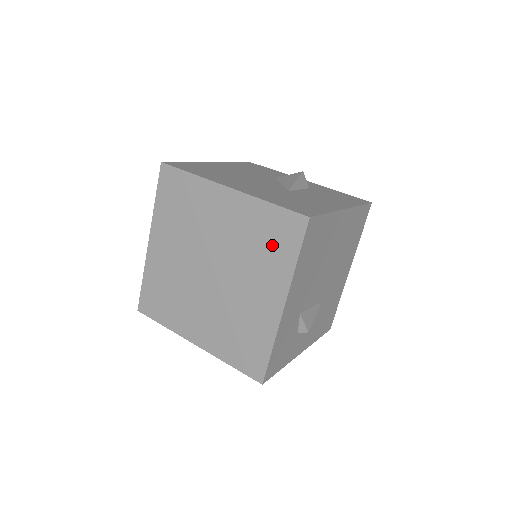
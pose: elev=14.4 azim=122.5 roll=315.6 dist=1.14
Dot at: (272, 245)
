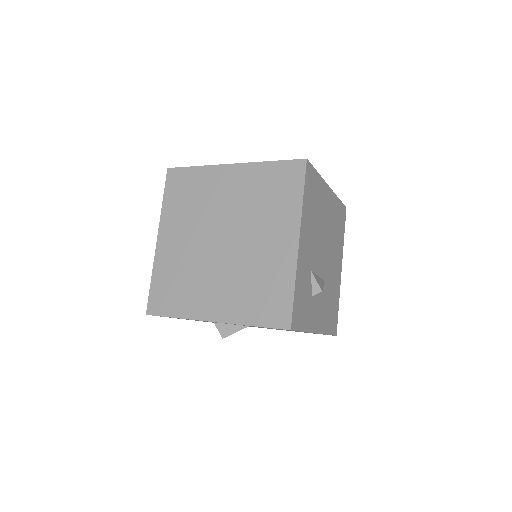
Dot at: (278, 193)
